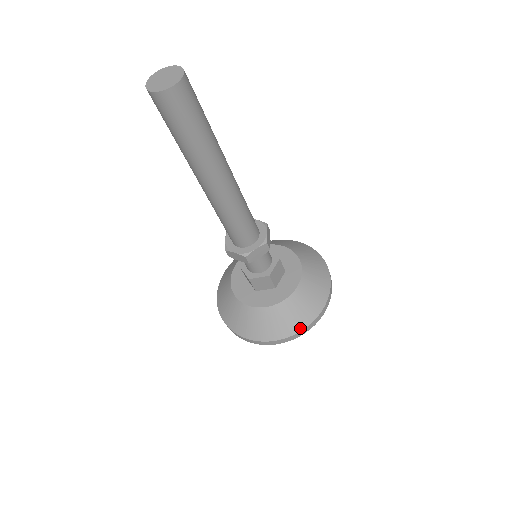
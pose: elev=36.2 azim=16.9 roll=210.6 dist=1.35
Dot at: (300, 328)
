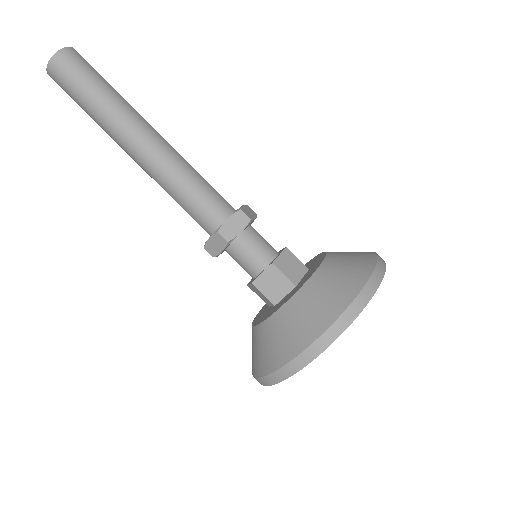
Dot at: (373, 256)
